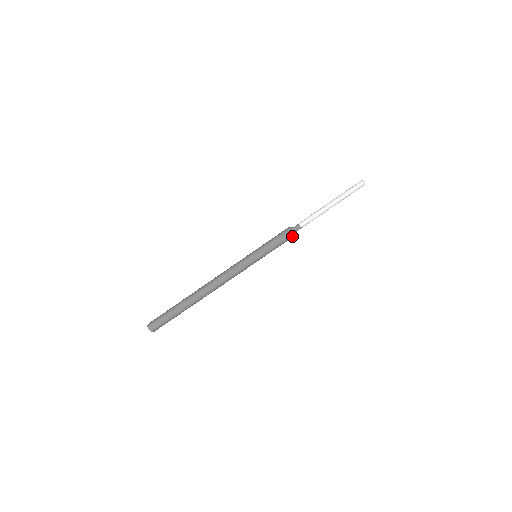
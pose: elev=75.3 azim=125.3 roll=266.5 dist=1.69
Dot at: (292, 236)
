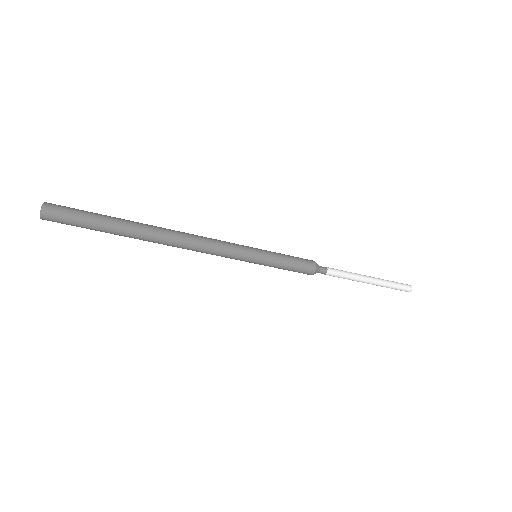
Dot at: (308, 273)
